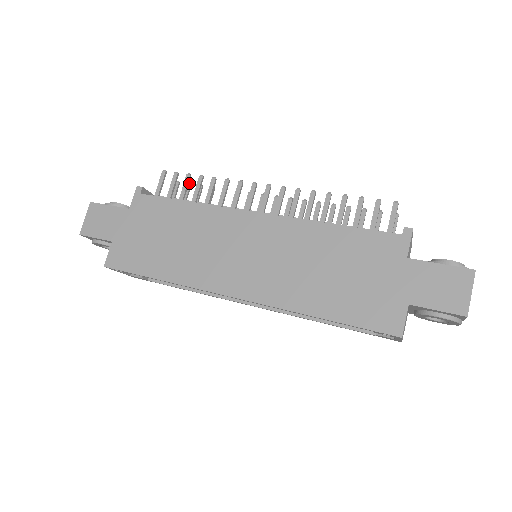
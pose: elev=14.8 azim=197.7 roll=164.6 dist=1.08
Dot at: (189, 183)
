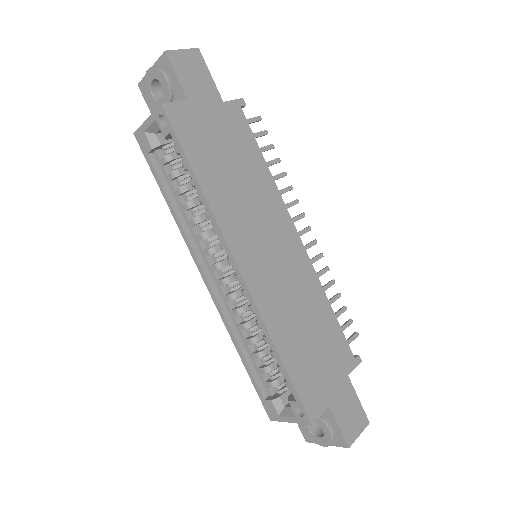
Dot at: occluded
